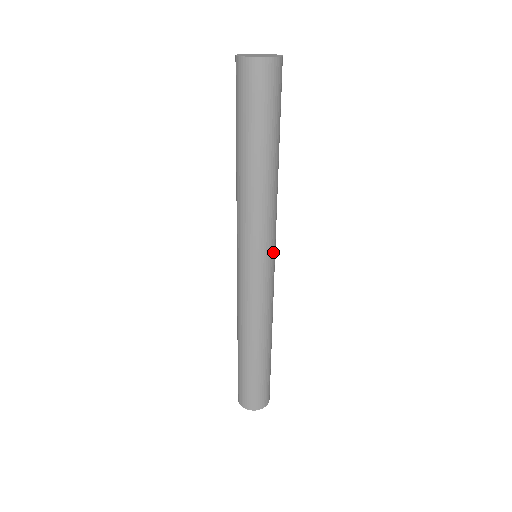
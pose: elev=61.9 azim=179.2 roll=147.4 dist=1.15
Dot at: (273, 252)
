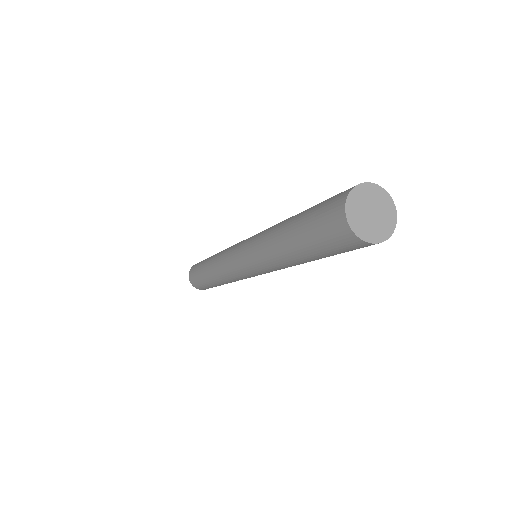
Dot at: occluded
